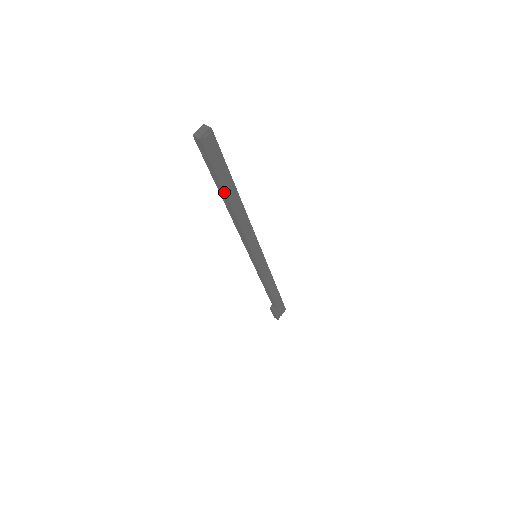
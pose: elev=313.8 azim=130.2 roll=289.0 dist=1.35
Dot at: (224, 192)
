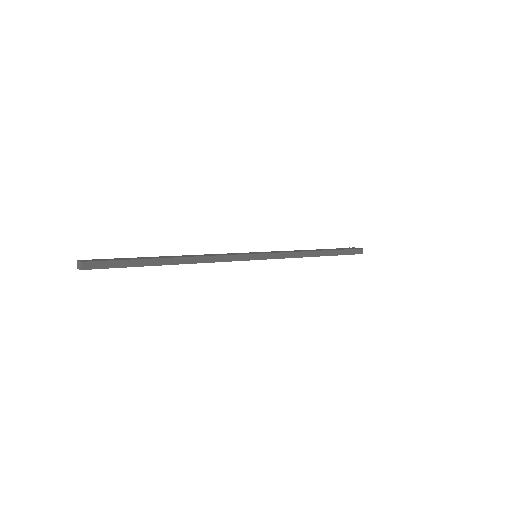
Dot at: occluded
